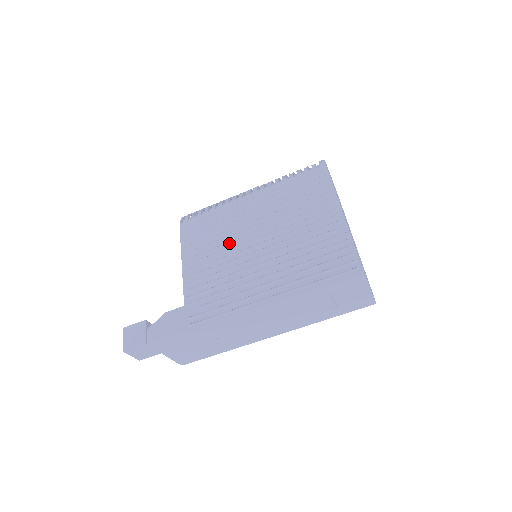
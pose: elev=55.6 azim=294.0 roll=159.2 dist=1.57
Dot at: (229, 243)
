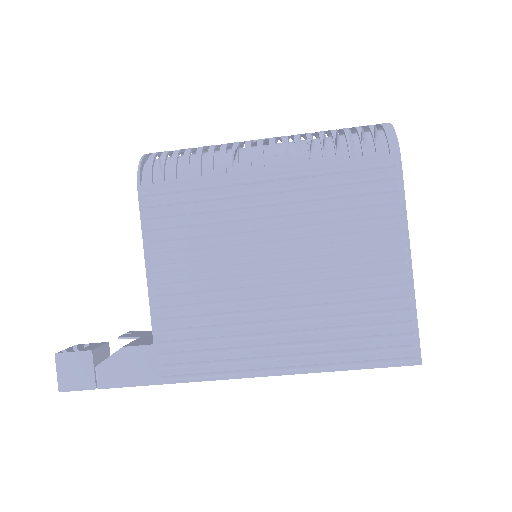
Dot at: (227, 256)
